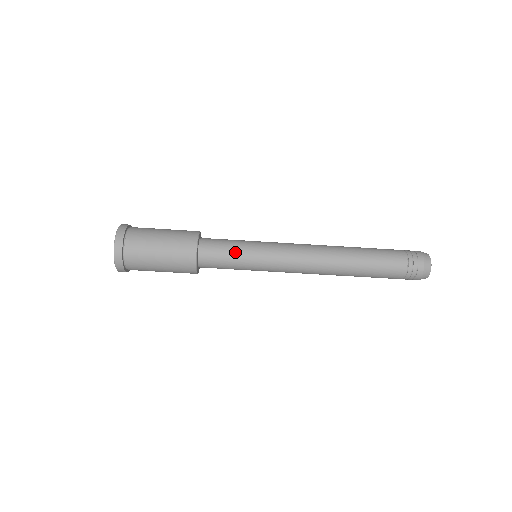
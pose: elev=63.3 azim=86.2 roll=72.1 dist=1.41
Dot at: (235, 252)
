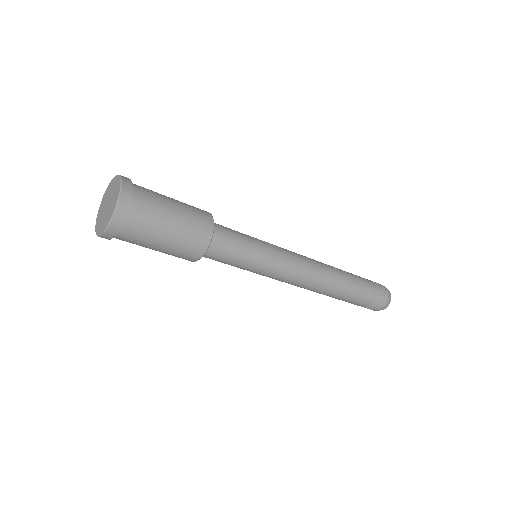
Dot at: (243, 257)
